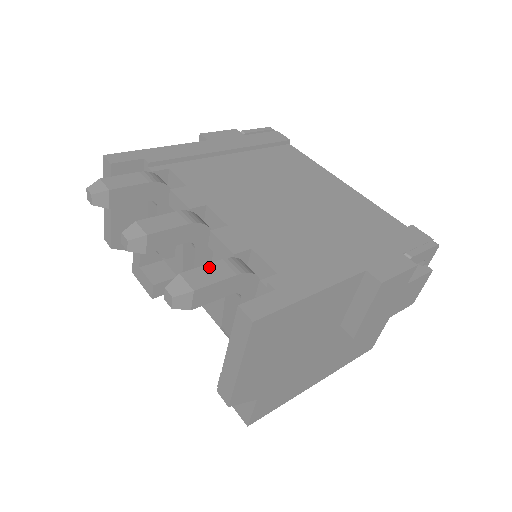
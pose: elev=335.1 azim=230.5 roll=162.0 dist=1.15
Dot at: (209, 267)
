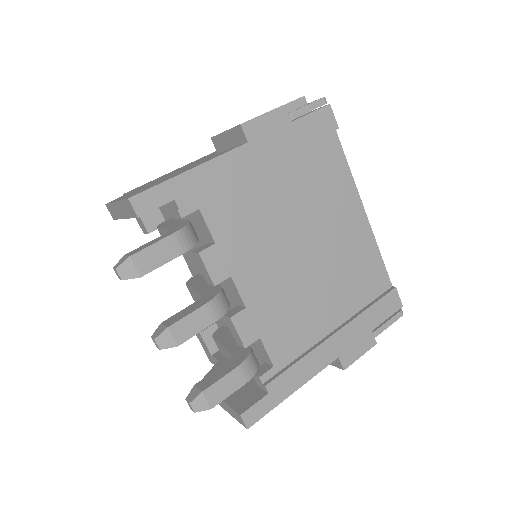
Dot at: (225, 380)
